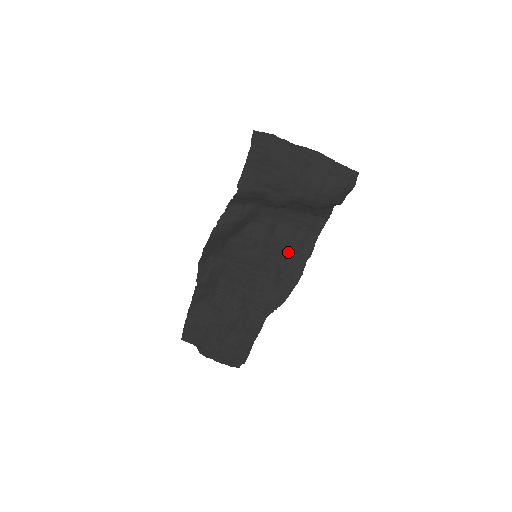
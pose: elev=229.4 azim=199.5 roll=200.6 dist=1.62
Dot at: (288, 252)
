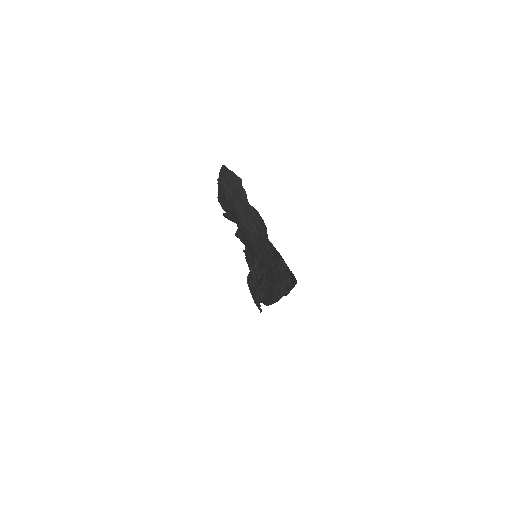
Dot at: occluded
